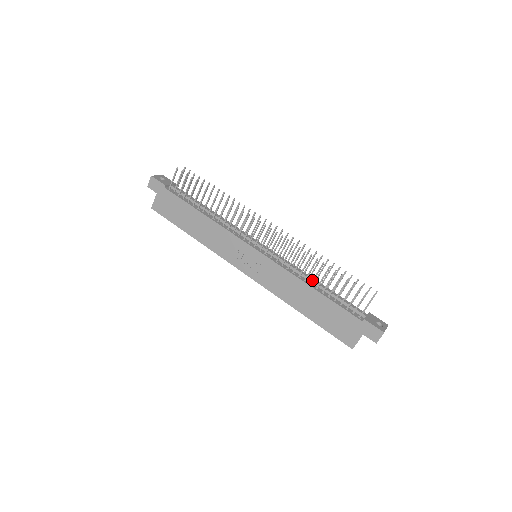
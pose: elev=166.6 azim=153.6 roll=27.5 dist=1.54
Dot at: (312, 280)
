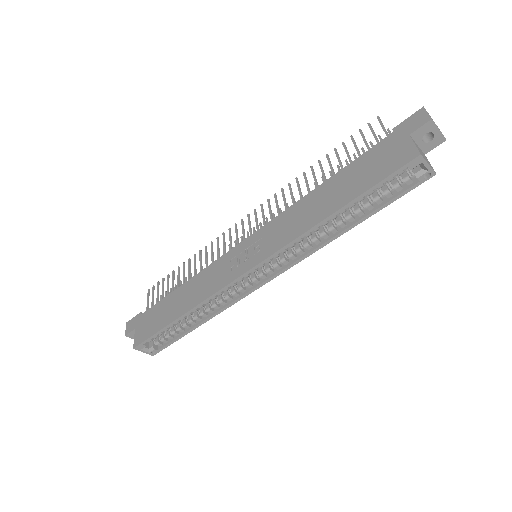
Dot at: occluded
